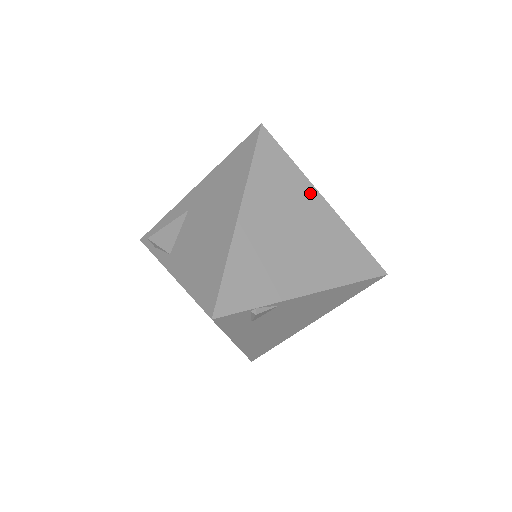
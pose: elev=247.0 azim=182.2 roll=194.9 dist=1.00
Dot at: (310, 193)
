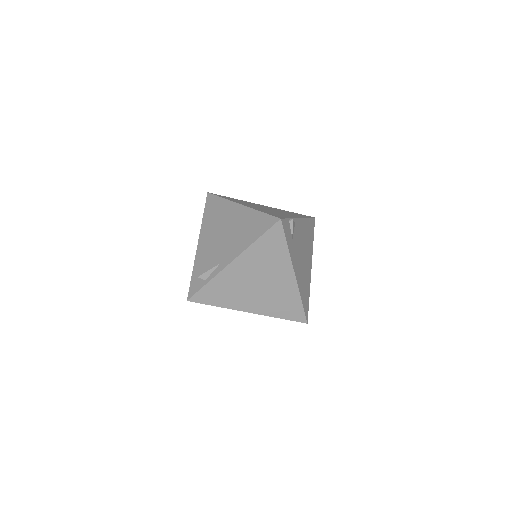
Dot at: occluded
